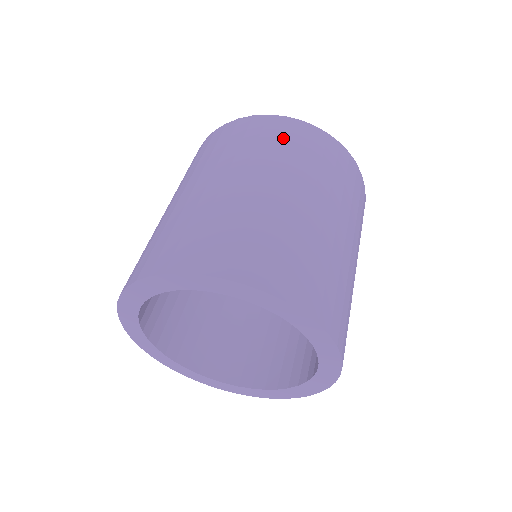
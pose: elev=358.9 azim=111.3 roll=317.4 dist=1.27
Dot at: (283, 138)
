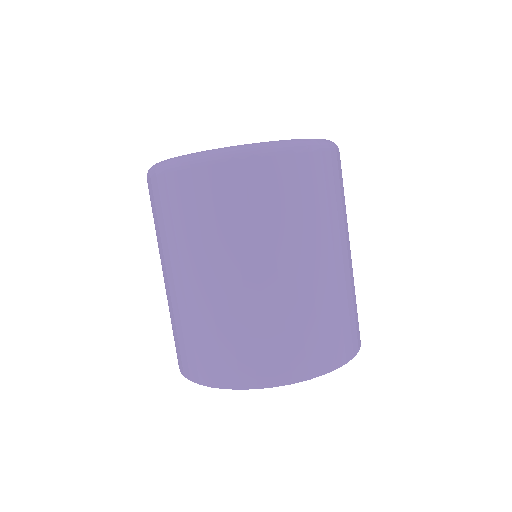
Dot at: (203, 203)
